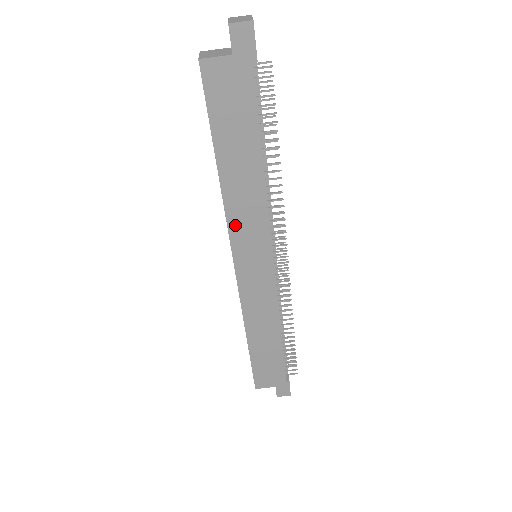
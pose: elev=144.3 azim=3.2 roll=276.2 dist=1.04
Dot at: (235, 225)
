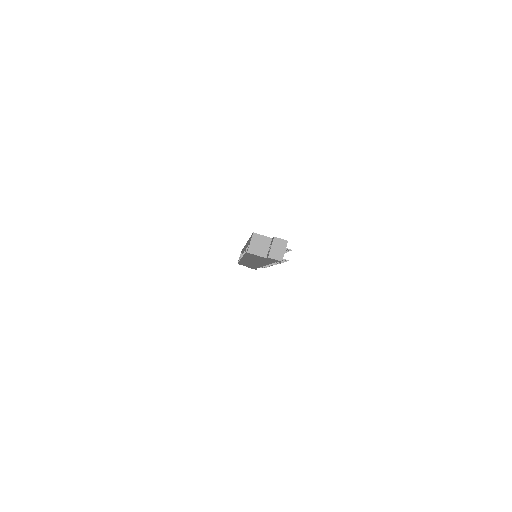
Dot at: occluded
